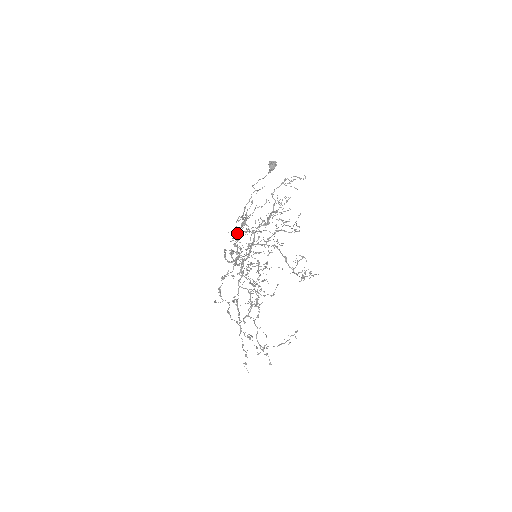
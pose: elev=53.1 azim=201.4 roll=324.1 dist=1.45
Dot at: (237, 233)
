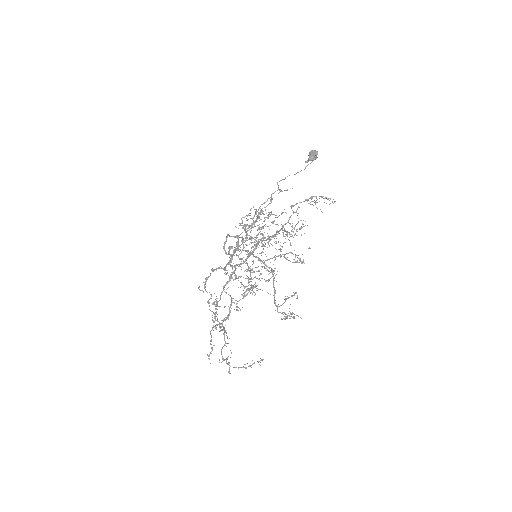
Dot at: (250, 215)
